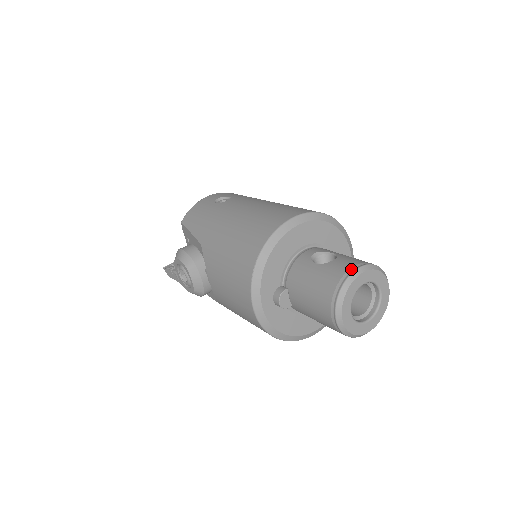
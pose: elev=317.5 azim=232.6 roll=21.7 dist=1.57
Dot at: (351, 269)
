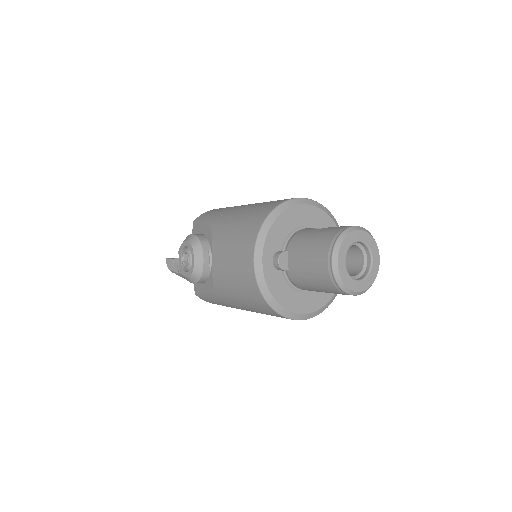
Dot at: (350, 226)
